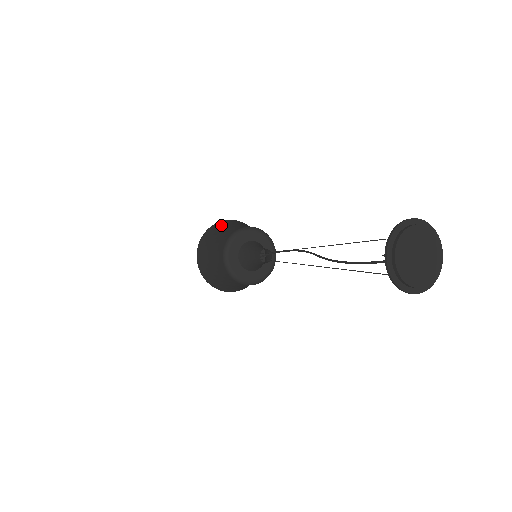
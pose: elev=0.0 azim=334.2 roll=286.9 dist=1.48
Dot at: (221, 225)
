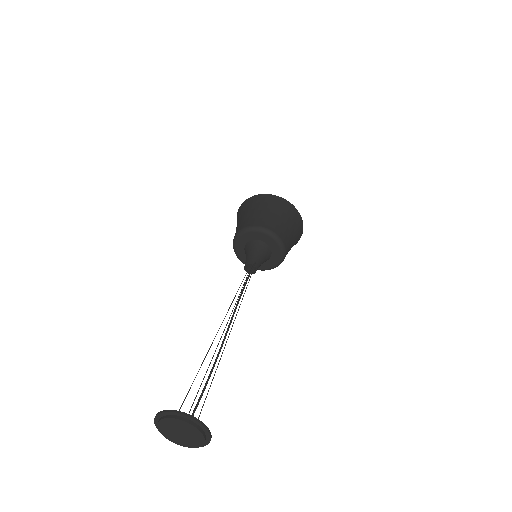
Dot at: (239, 214)
